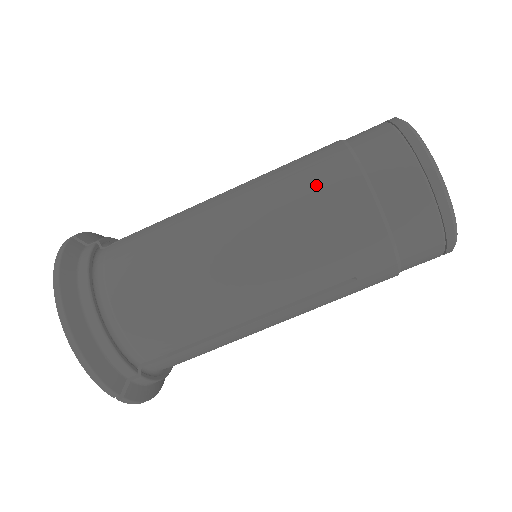
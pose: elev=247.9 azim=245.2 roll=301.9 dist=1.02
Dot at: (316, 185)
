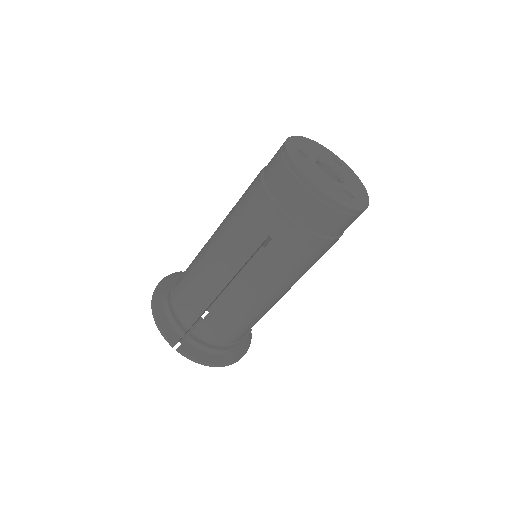
Dot at: (246, 190)
